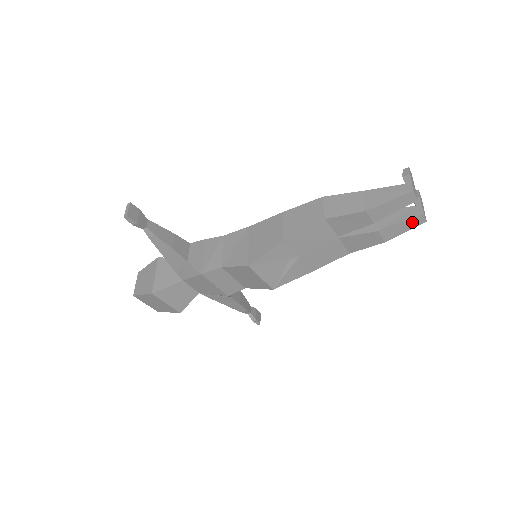
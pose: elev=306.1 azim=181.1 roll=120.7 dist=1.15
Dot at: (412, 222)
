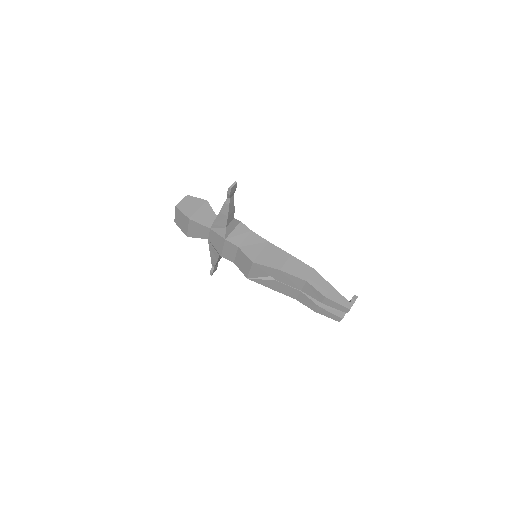
Dot at: (335, 317)
